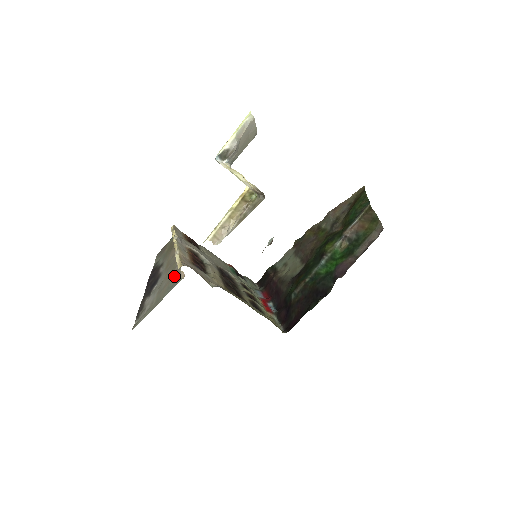
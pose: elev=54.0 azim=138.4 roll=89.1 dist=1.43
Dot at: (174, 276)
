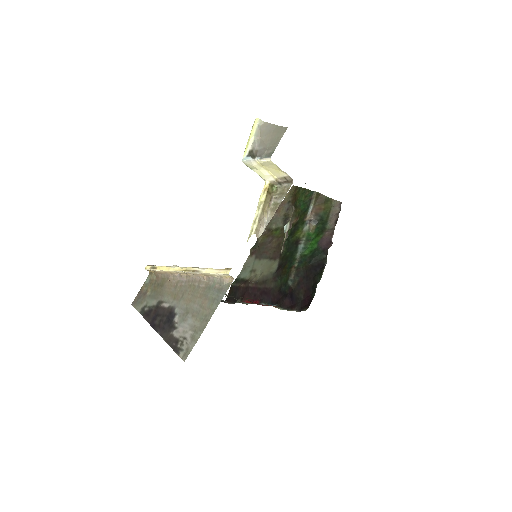
Dot at: (210, 290)
